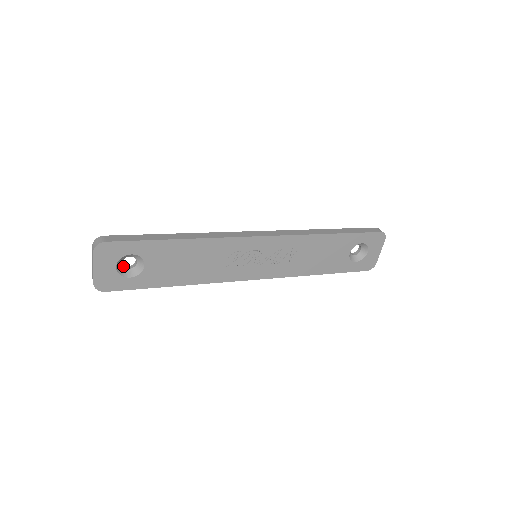
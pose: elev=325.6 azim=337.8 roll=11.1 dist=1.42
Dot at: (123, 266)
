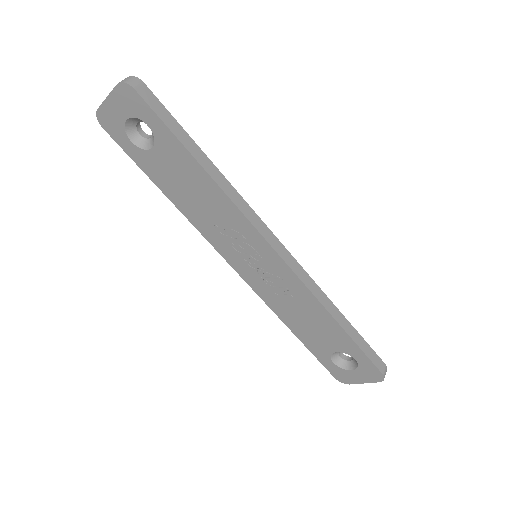
Dot at: (137, 126)
